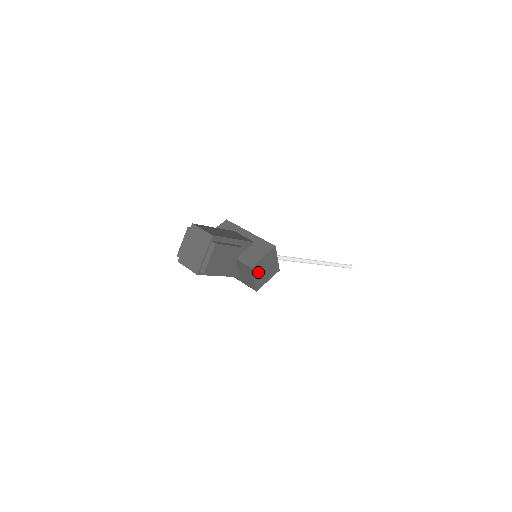
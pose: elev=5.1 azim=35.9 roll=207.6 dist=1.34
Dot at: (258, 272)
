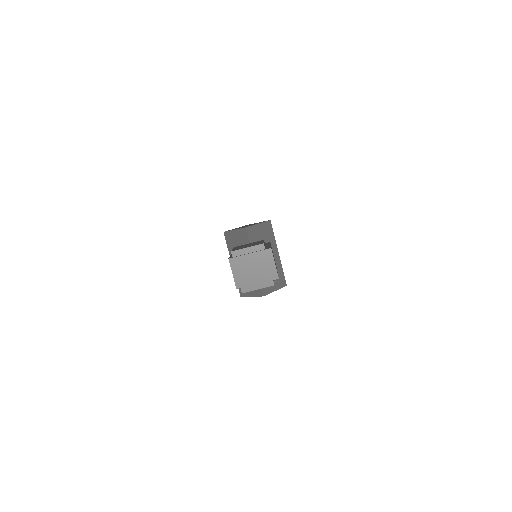
Dot at: occluded
